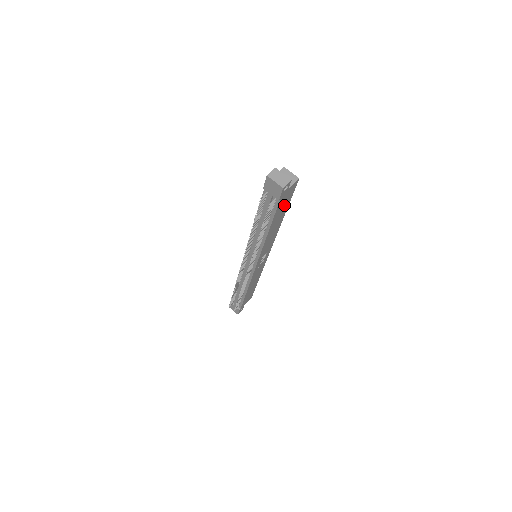
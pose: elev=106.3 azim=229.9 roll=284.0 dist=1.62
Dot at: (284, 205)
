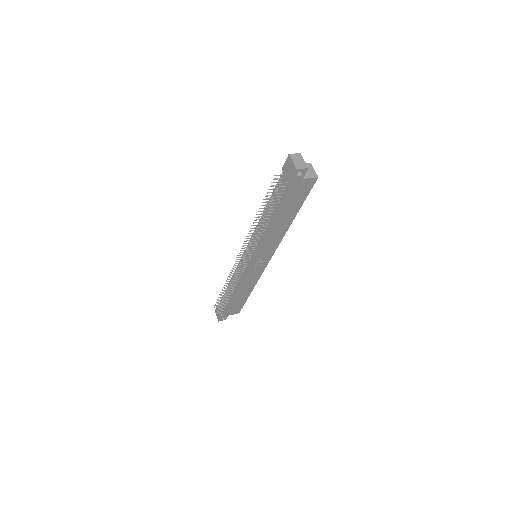
Dot at: (296, 200)
